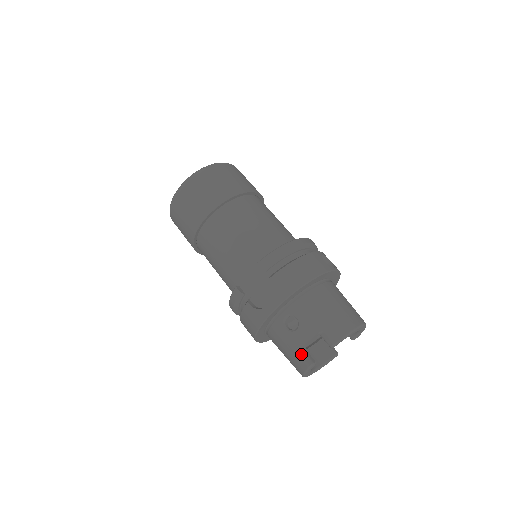
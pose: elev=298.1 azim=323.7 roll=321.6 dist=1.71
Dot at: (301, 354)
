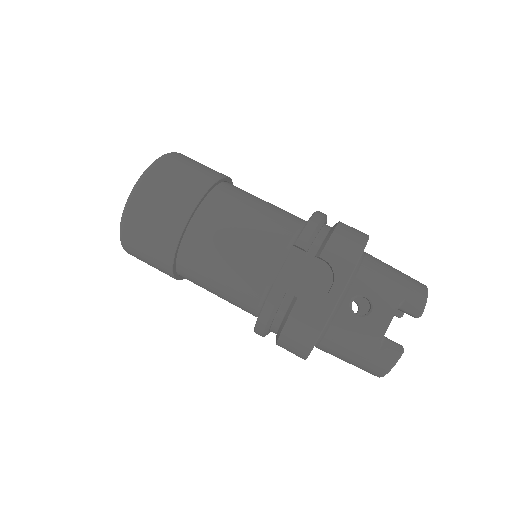
Dot at: (385, 341)
